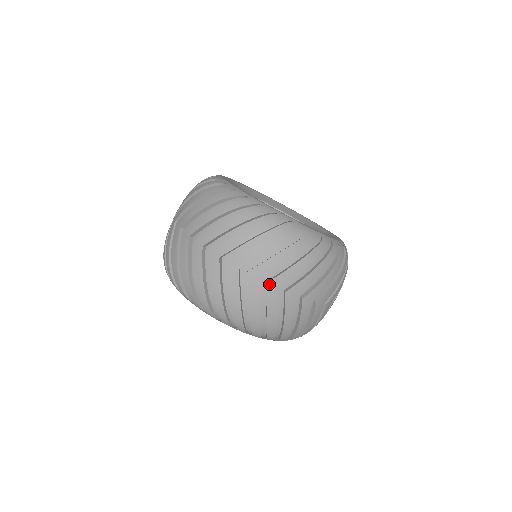
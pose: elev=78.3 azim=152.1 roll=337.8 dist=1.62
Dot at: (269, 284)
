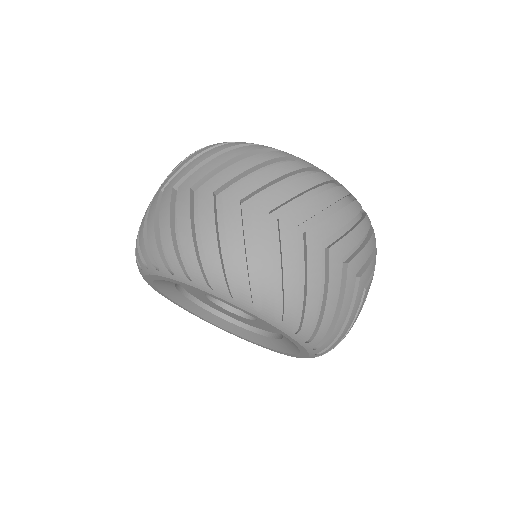
Dot at: (254, 205)
